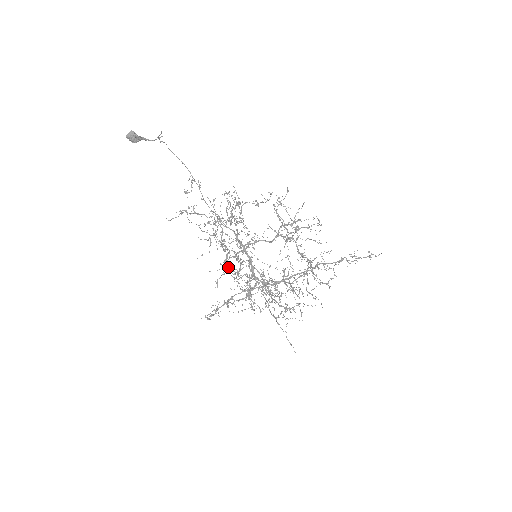
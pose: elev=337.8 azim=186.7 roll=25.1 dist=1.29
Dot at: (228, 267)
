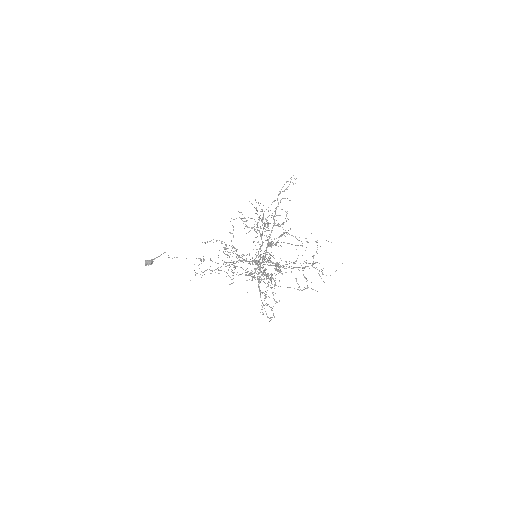
Dot at: occluded
